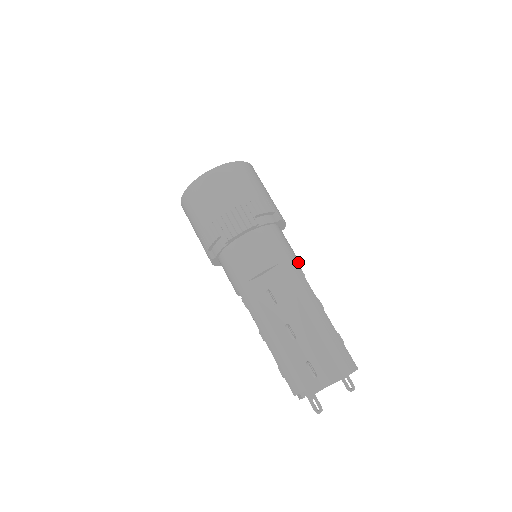
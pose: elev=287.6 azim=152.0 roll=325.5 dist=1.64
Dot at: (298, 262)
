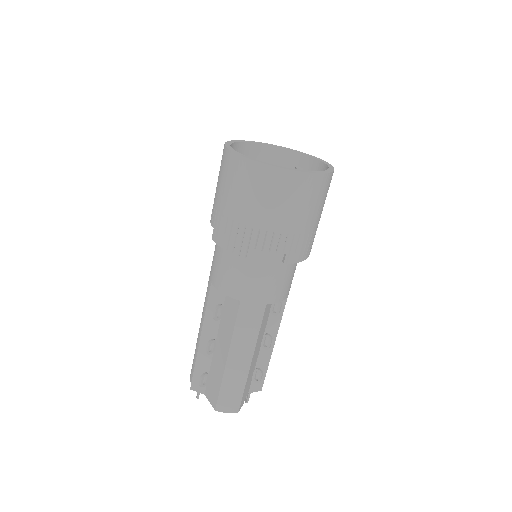
Dot at: (285, 298)
